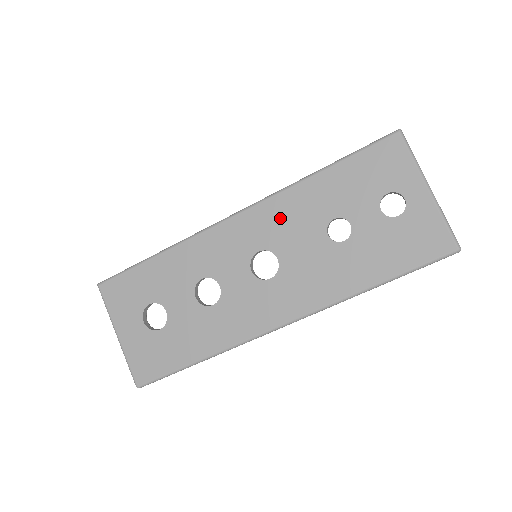
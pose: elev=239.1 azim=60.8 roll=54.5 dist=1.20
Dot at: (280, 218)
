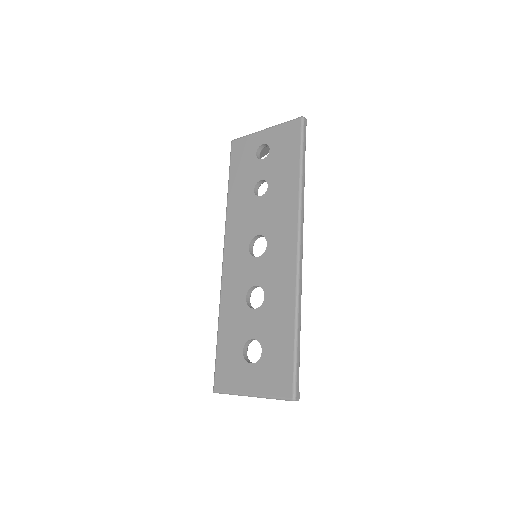
Dot at: (238, 225)
